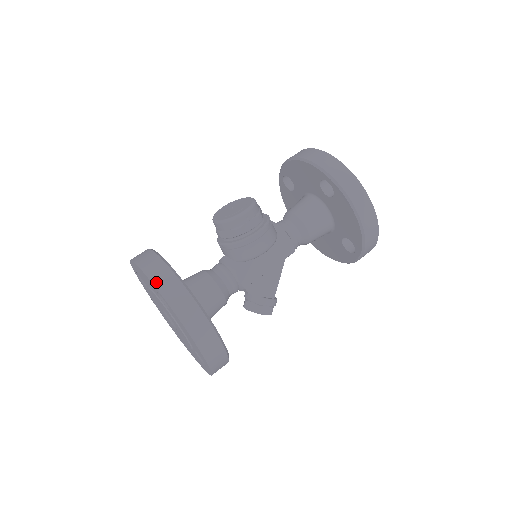
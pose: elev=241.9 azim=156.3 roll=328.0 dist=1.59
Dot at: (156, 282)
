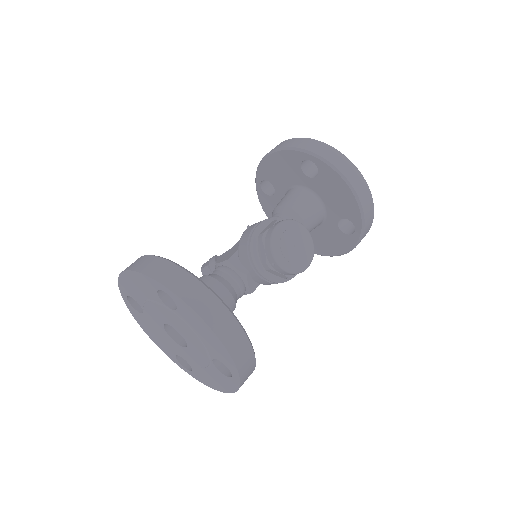
Dot at: (241, 371)
